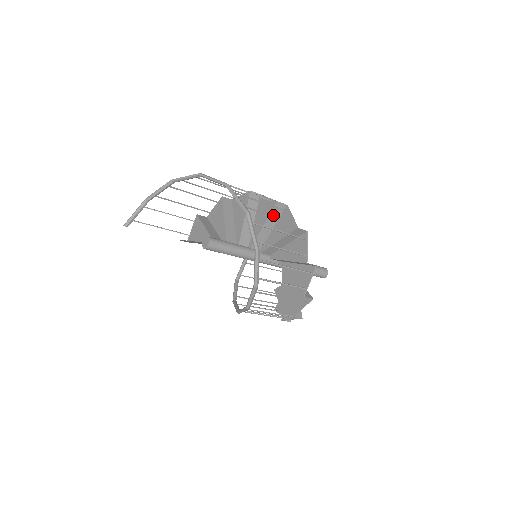
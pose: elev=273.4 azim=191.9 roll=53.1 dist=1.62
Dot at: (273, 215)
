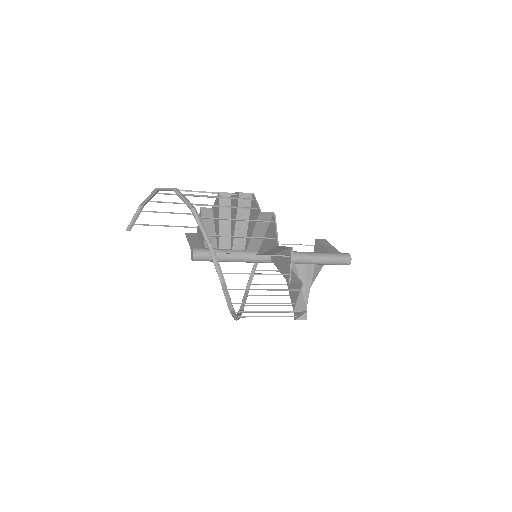
Dot at: (261, 223)
